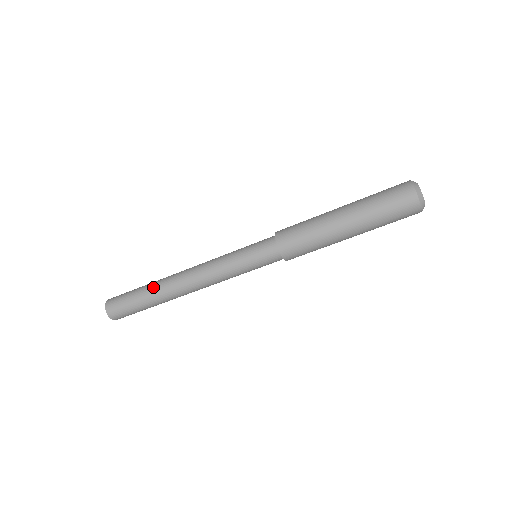
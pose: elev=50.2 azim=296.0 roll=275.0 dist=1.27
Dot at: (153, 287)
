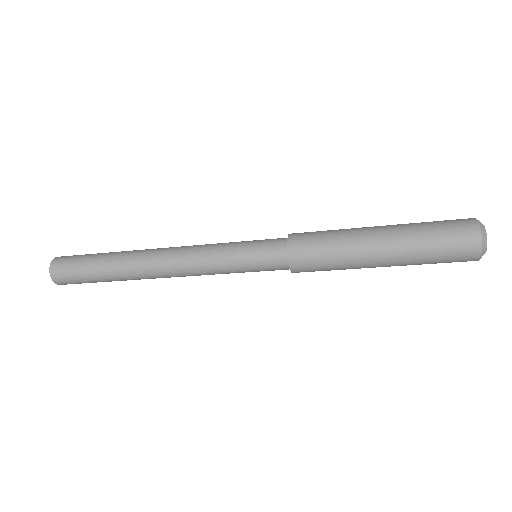
Dot at: (117, 258)
